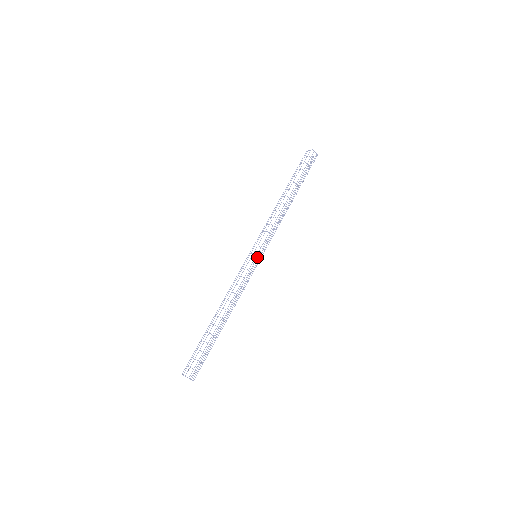
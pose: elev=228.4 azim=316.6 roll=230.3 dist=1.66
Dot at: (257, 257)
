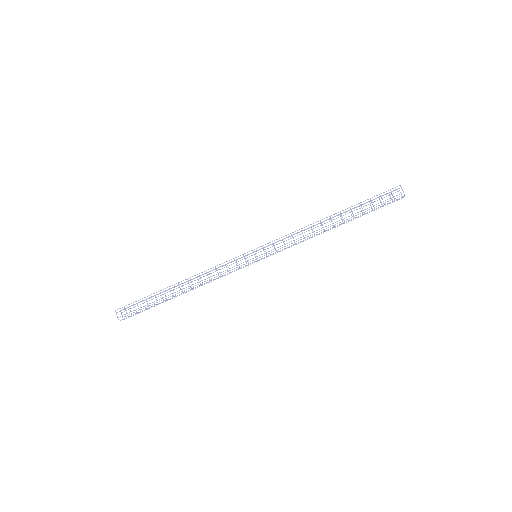
Dot at: occluded
